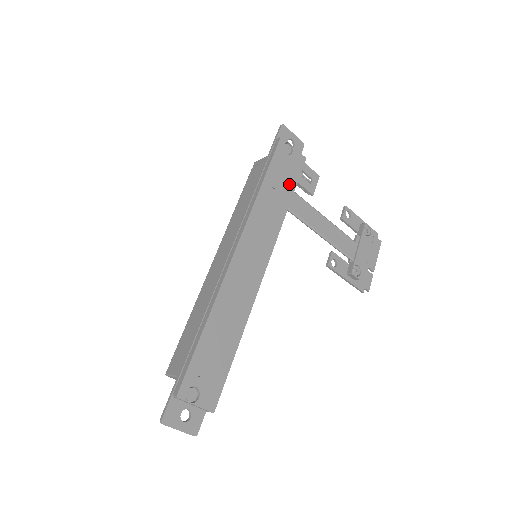
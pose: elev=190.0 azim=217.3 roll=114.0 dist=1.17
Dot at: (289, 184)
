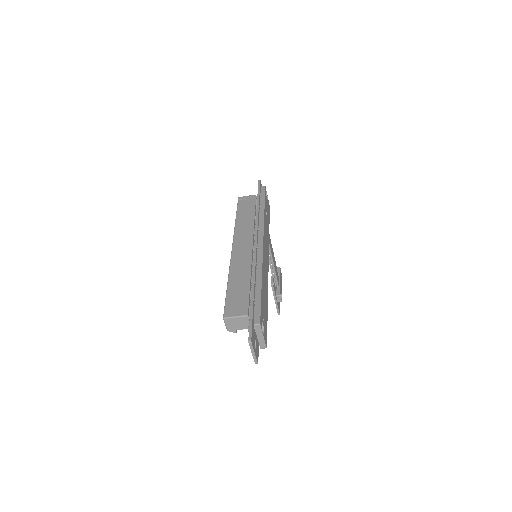
Dot at: (268, 217)
